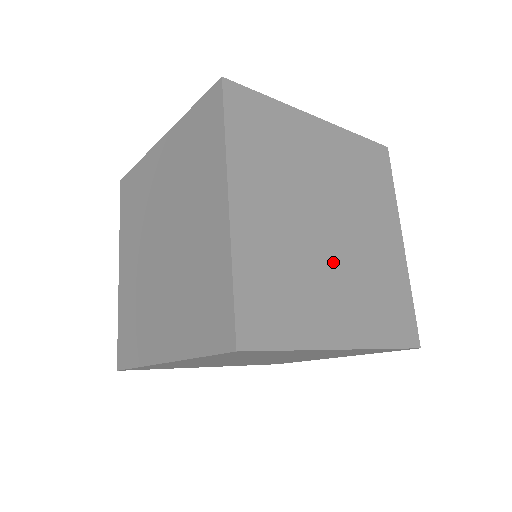
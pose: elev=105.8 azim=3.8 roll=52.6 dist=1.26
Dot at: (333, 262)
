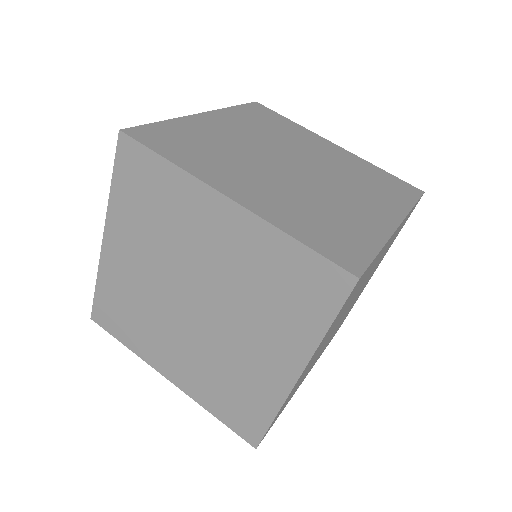
Dot at: (274, 173)
